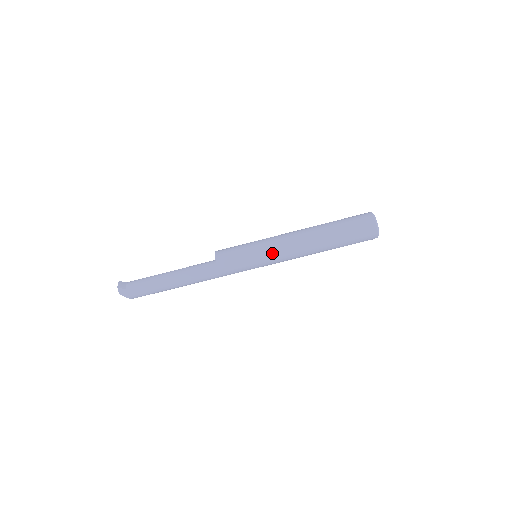
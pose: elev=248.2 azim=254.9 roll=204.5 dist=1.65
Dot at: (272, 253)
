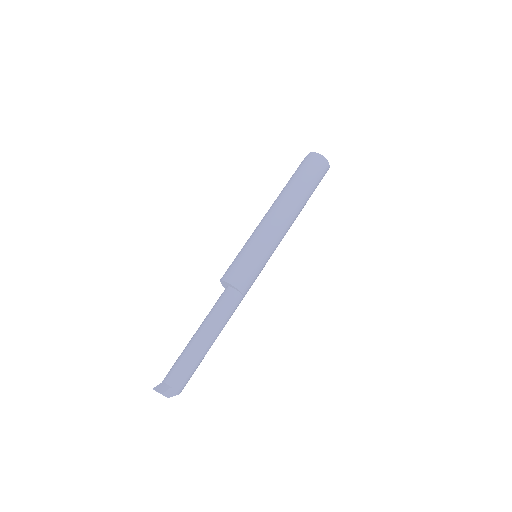
Dot at: (272, 241)
